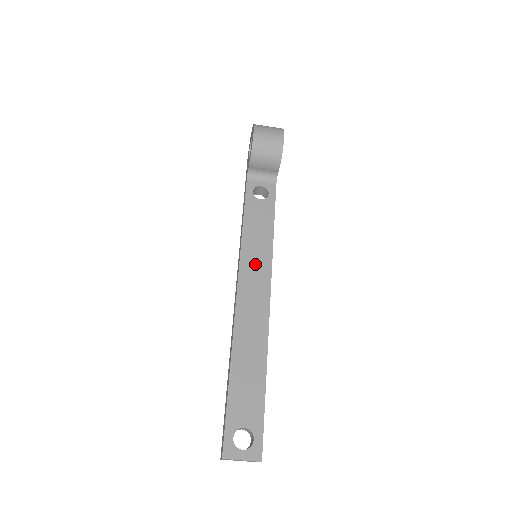
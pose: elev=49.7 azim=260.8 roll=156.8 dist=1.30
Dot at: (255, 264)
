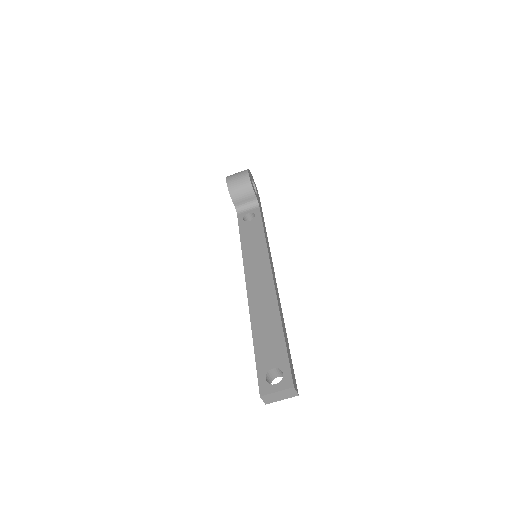
Dot at: (255, 260)
